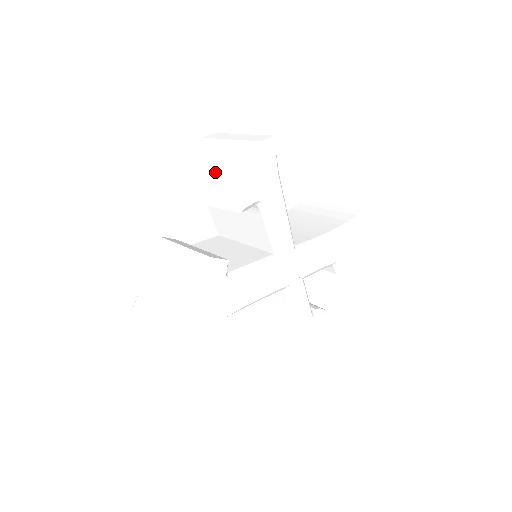
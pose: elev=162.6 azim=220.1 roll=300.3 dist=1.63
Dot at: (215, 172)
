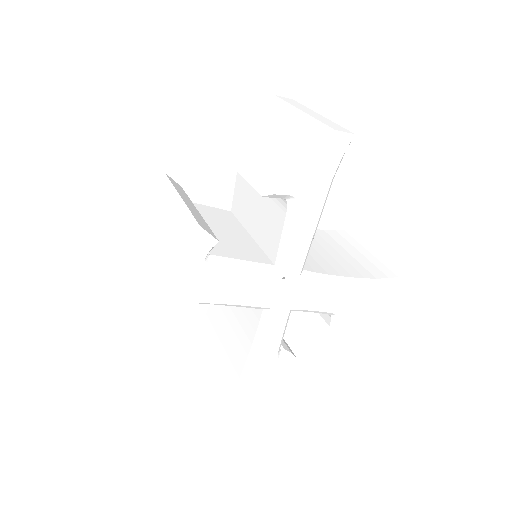
Dot at: (264, 137)
